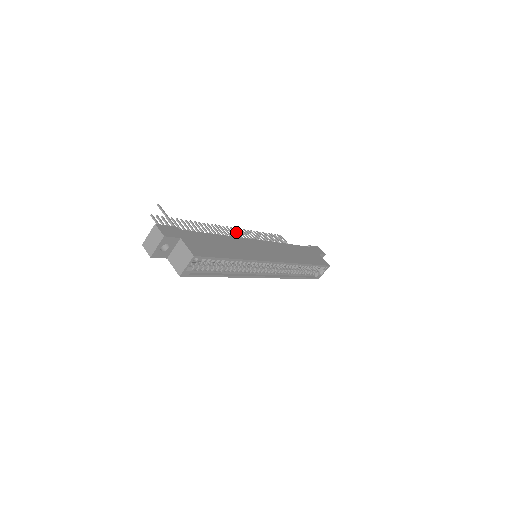
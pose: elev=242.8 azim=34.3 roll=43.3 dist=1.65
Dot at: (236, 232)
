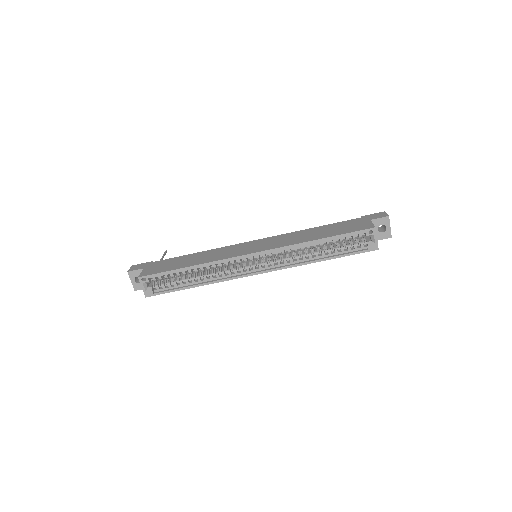
Dot at: occluded
